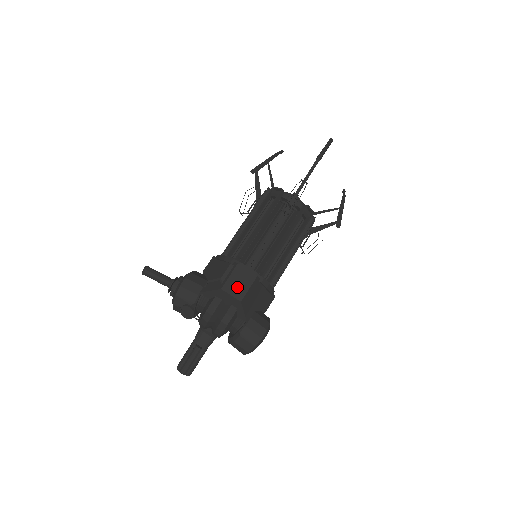
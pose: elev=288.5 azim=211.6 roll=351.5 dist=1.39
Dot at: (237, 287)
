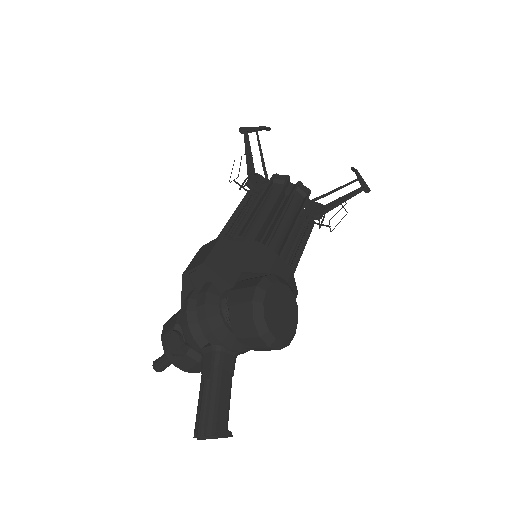
Dot at: (199, 259)
